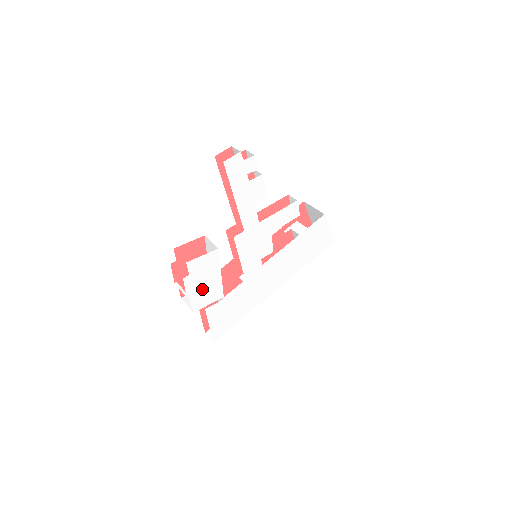
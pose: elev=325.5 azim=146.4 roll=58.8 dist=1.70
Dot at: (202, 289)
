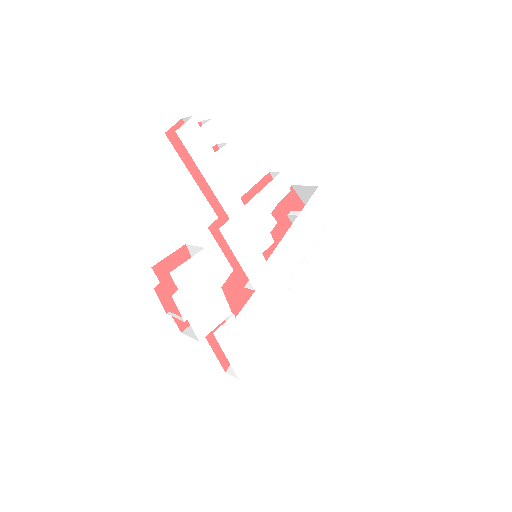
Dot at: (201, 307)
